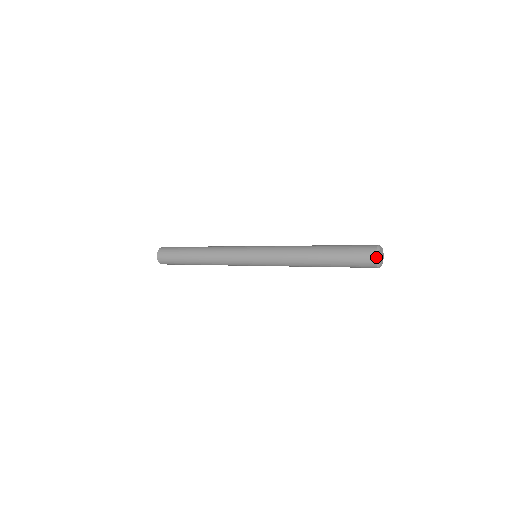
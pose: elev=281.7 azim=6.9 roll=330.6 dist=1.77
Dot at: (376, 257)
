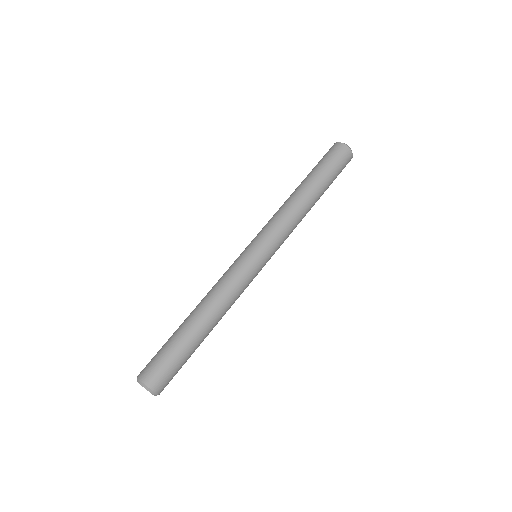
Dot at: (348, 147)
